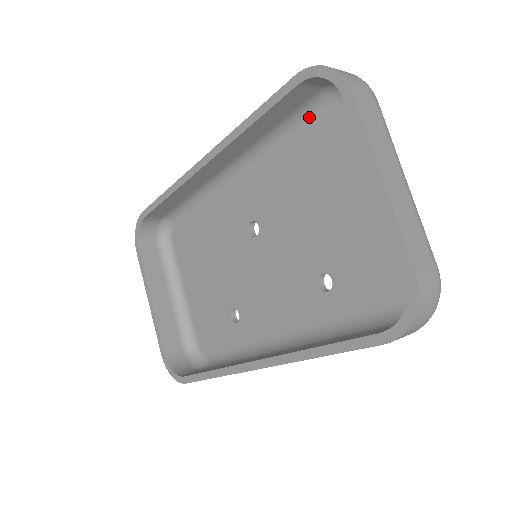
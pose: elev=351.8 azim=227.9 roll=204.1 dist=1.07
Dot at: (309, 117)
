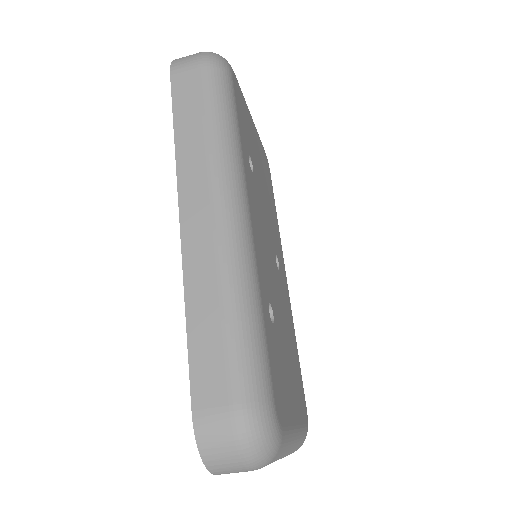
Dot at: occluded
